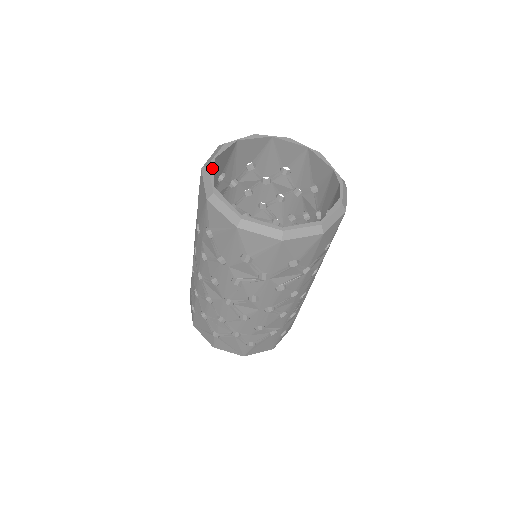
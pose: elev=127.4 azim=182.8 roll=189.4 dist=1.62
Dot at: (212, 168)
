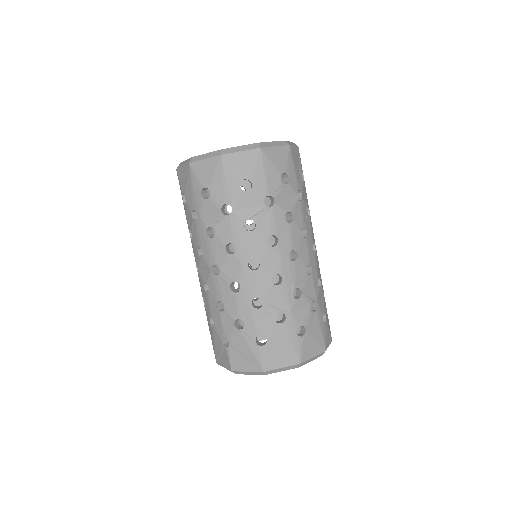
Dot at: occluded
